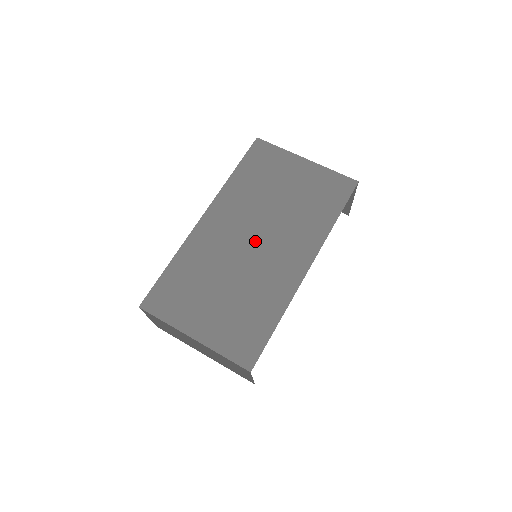
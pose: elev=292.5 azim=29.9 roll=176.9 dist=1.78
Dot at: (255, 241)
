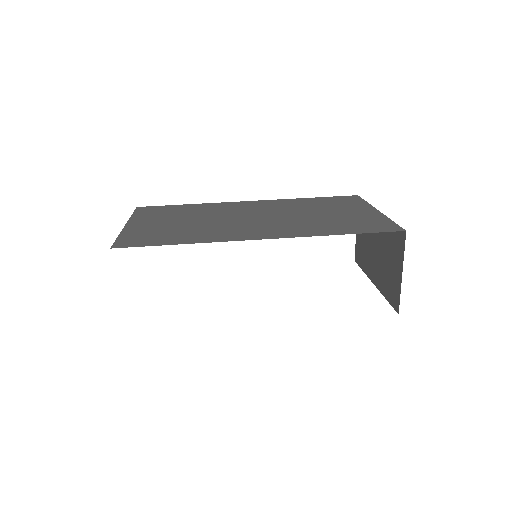
Dot at: (255, 217)
